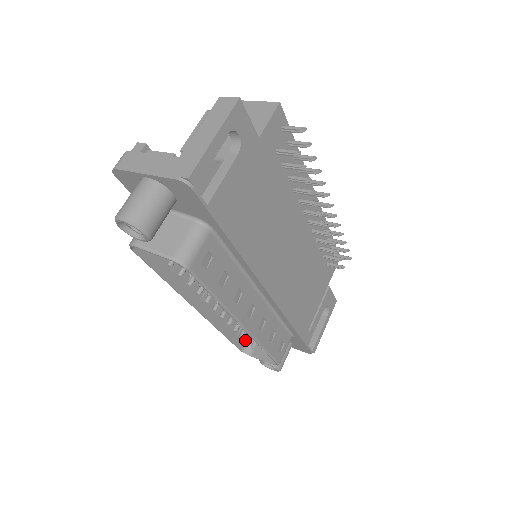
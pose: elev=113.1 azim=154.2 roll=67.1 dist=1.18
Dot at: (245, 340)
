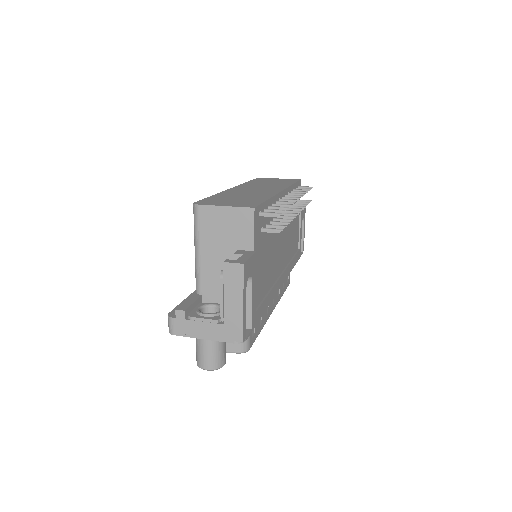
Dot at: occluded
